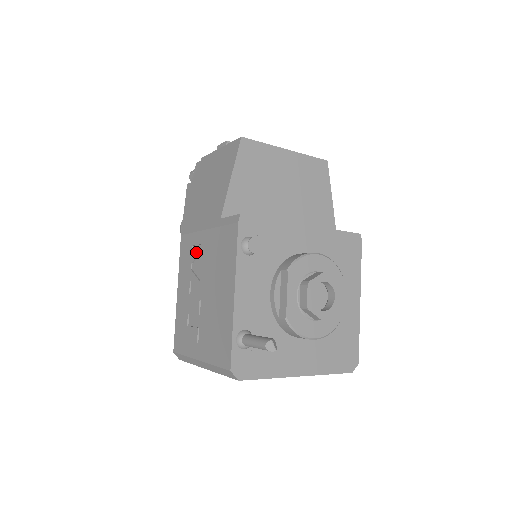
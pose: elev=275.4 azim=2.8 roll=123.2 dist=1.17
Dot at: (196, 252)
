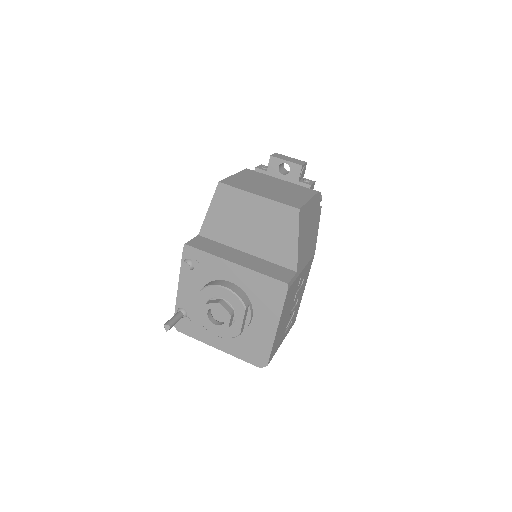
Dot at: occluded
